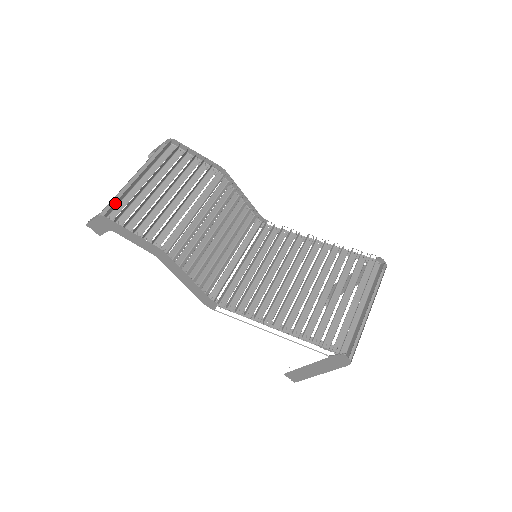
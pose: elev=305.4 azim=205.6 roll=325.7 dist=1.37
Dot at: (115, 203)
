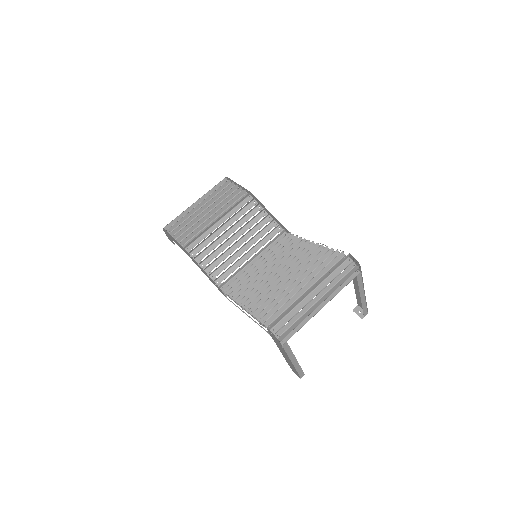
Dot at: (173, 221)
